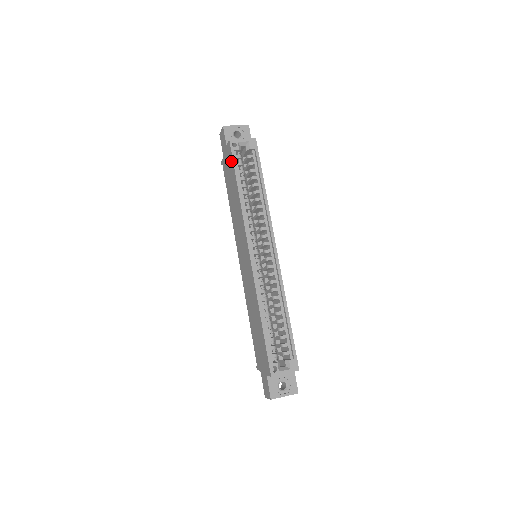
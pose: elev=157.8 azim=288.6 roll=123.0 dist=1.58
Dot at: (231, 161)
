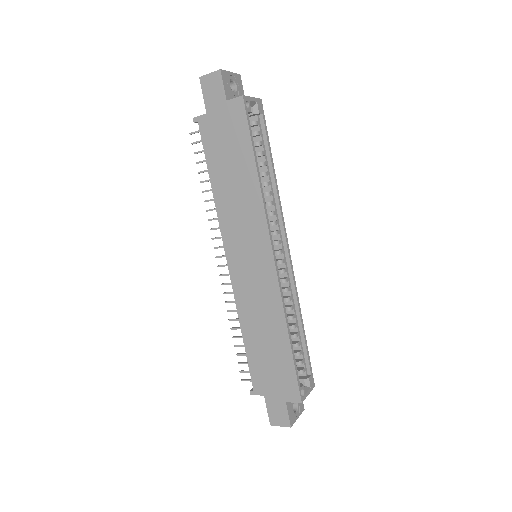
Dot at: (242, 127)
